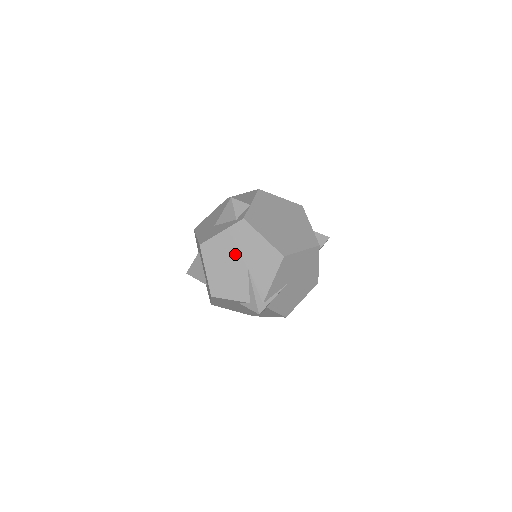
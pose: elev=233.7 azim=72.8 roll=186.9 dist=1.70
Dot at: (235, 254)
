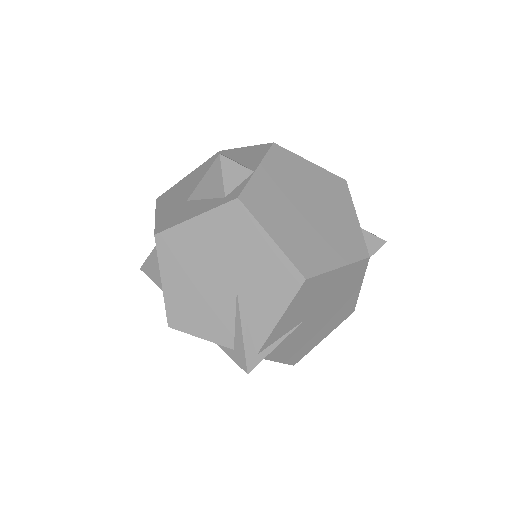
Dot at: (216, 261)
